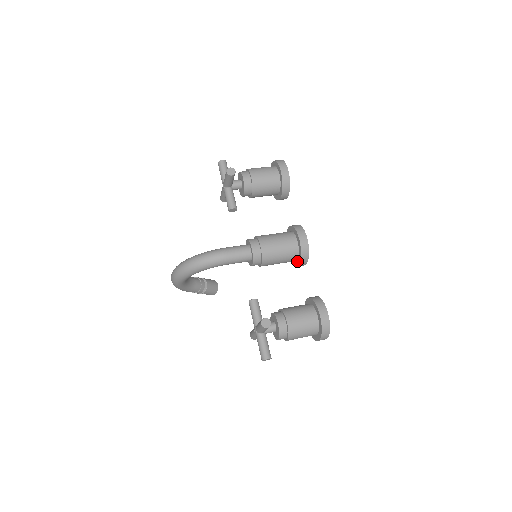
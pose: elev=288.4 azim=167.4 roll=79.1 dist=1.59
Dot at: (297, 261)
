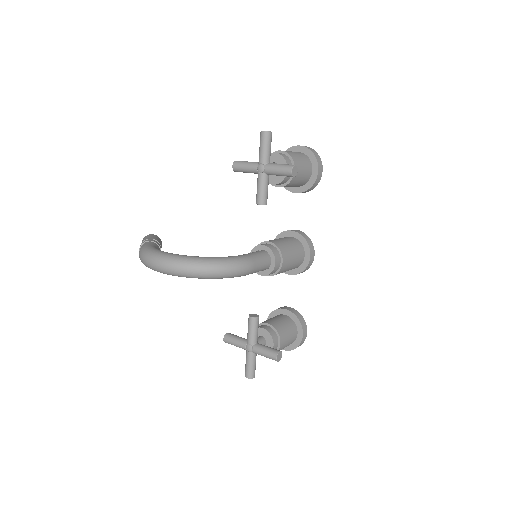
Dot at: (289, 270)
